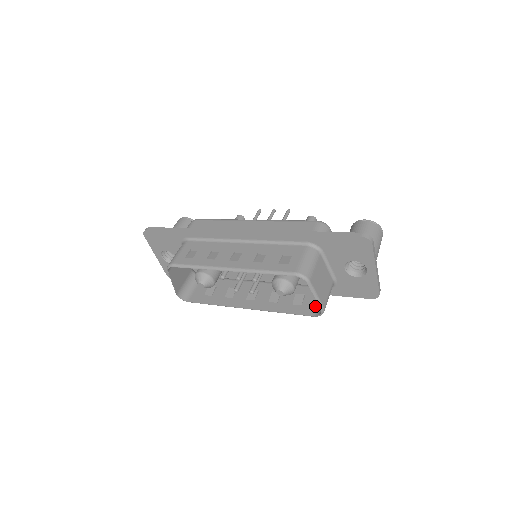
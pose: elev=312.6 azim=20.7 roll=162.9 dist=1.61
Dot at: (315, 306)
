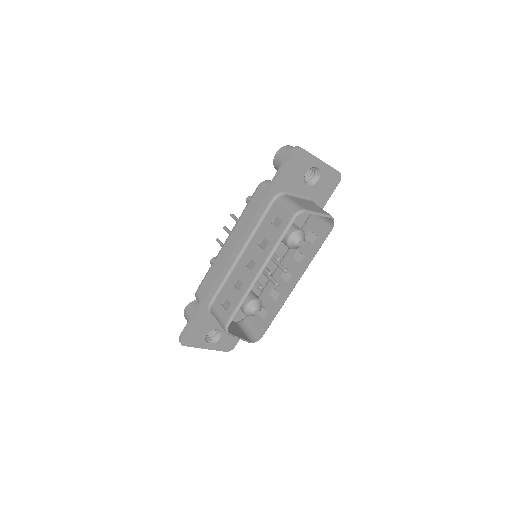
Dot at: (324, 225)
